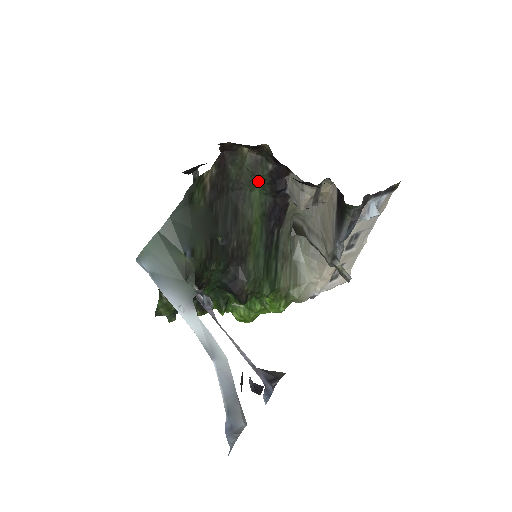
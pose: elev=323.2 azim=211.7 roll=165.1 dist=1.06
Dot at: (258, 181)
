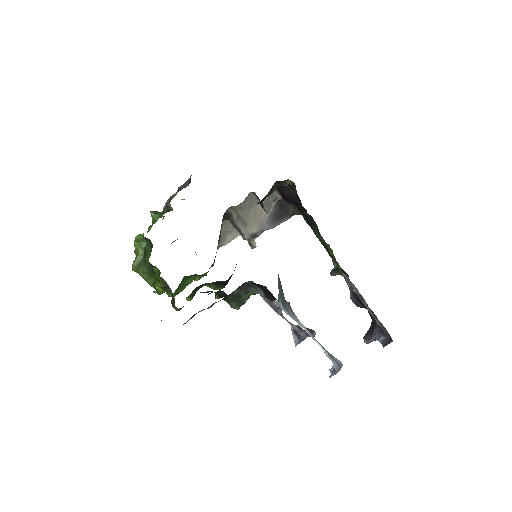
Dot at: (262, 199)
